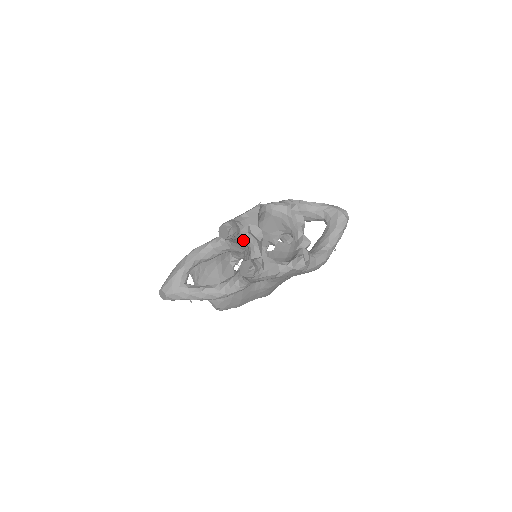
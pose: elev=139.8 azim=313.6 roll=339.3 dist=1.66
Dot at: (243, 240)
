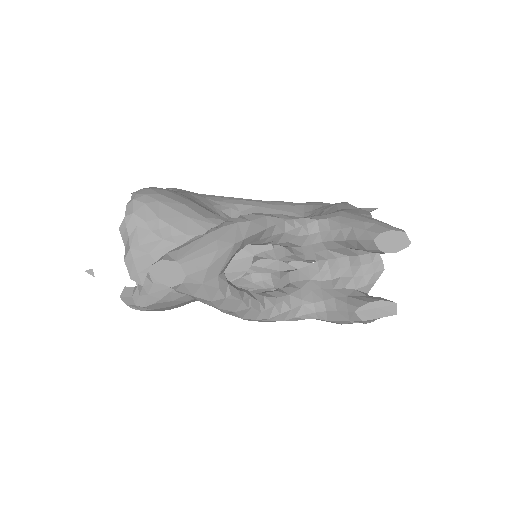
Dot at: (360, 255)
